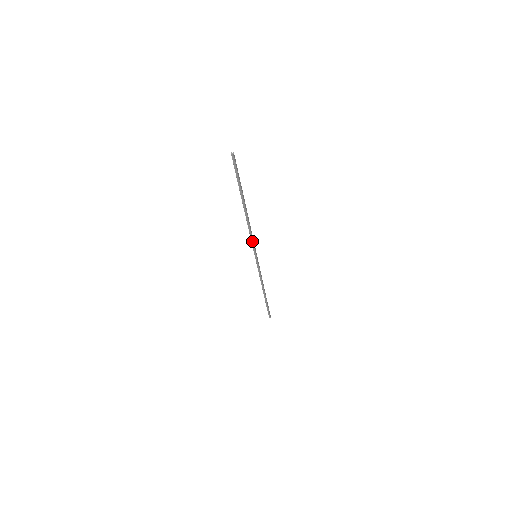
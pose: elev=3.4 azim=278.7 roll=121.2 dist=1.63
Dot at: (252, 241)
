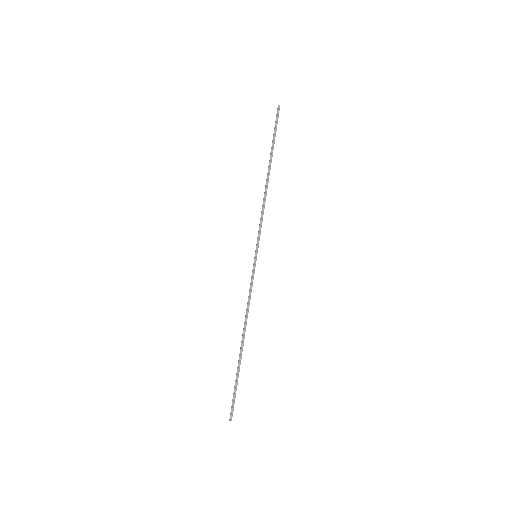
Dot at: (260, 226)
